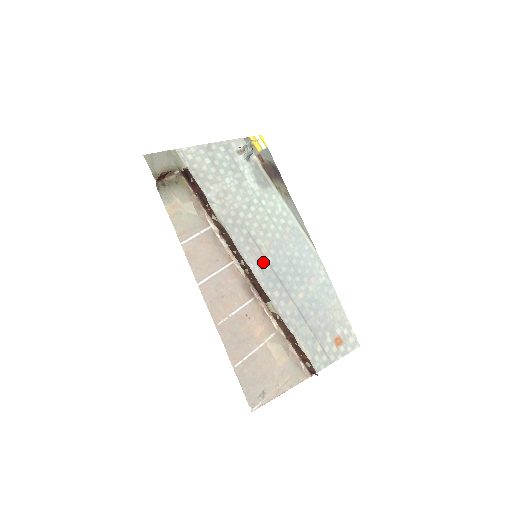
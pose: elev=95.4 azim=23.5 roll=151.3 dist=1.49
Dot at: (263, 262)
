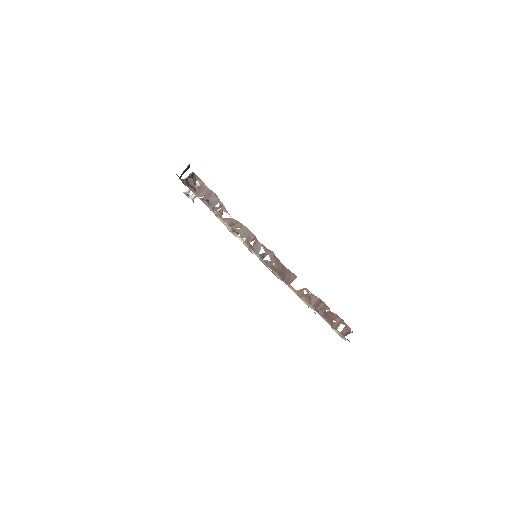
Dot at: occluded
